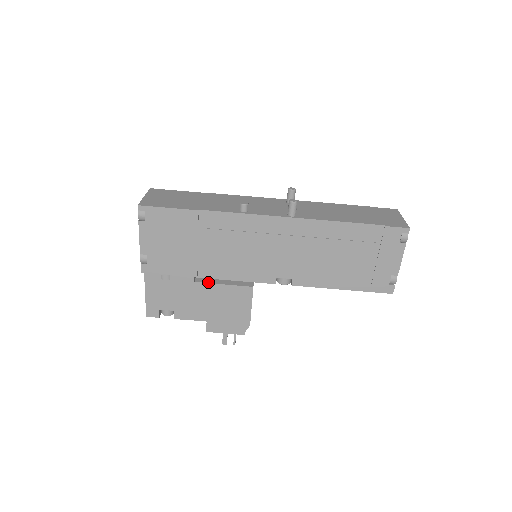
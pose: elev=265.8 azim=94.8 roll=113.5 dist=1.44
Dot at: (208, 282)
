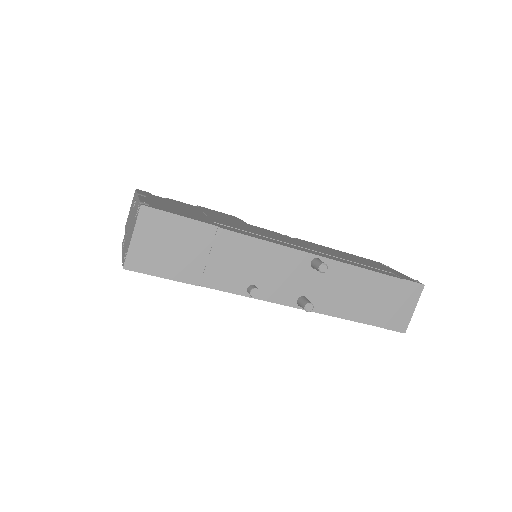
Dot at: occluded
